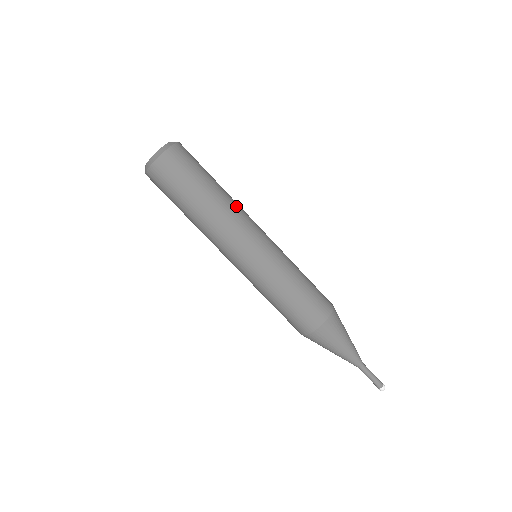
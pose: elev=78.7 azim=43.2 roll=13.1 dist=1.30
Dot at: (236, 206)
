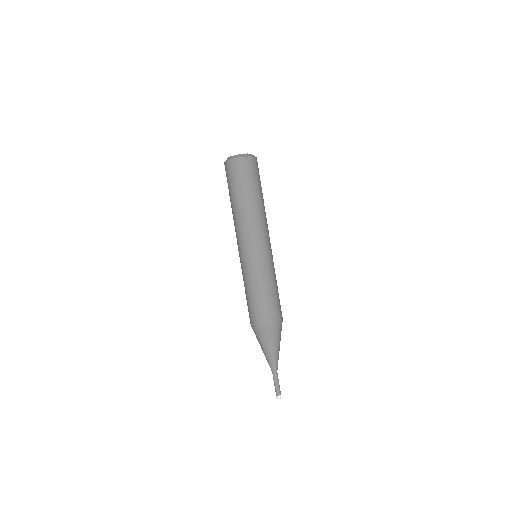
Dot at: (261, 217)
